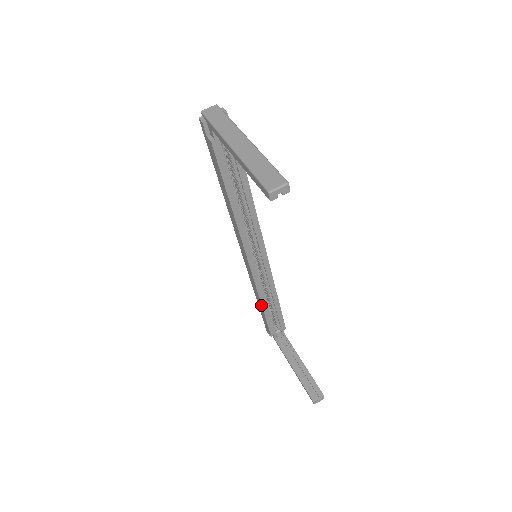
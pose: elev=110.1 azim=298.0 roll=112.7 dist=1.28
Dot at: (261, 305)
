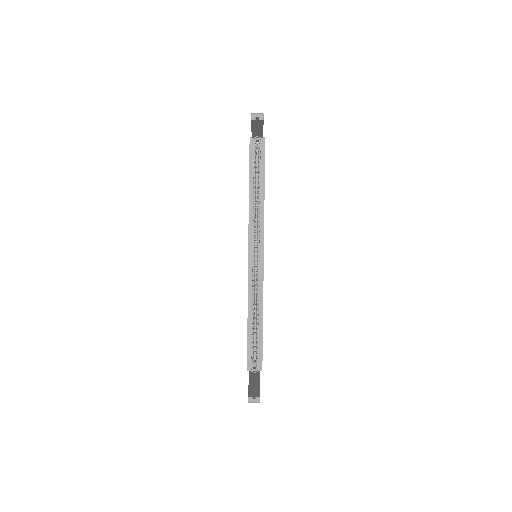
Dot at: occluded
